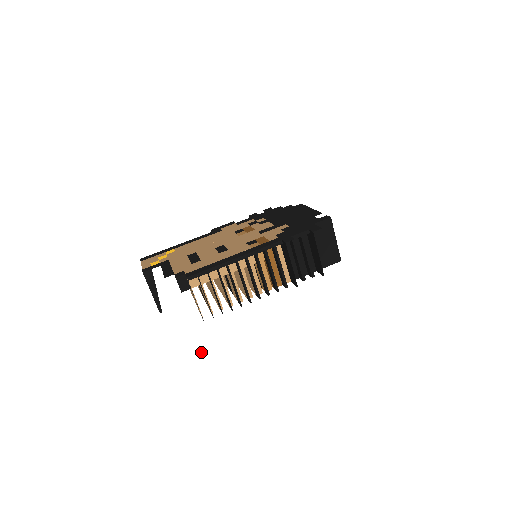
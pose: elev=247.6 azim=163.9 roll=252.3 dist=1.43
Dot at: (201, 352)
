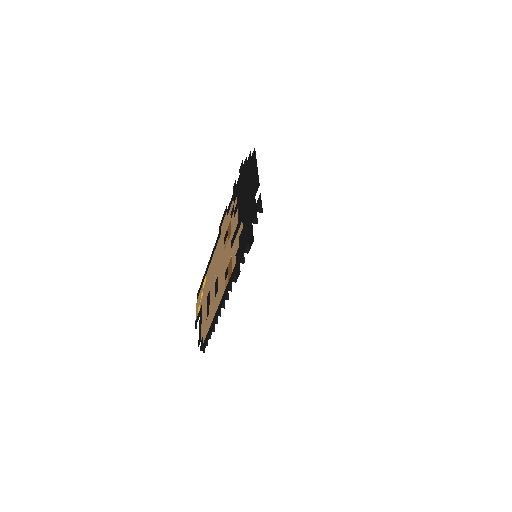
Dot at: (244, 441)
